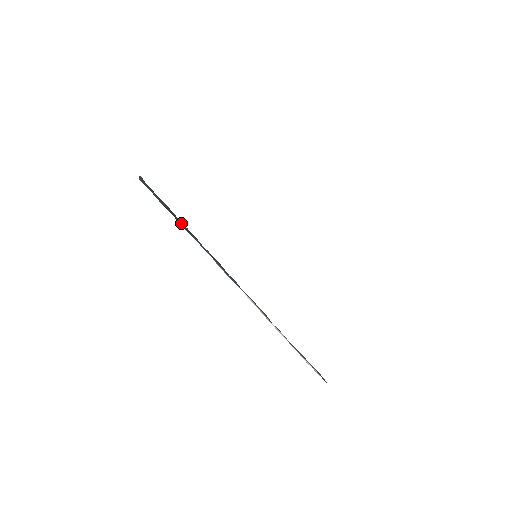
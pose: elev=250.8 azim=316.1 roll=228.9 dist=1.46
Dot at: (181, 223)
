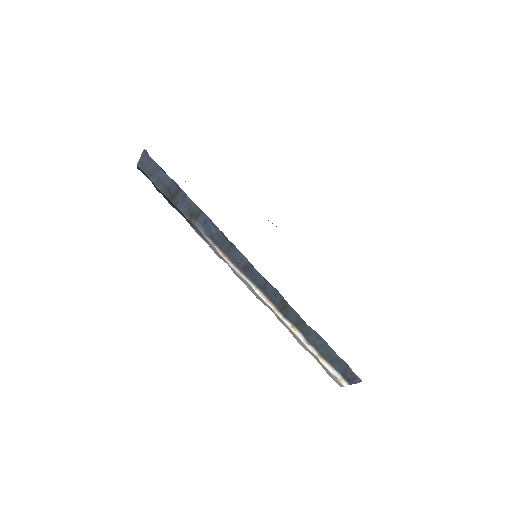
Dot at: (184, 201)
